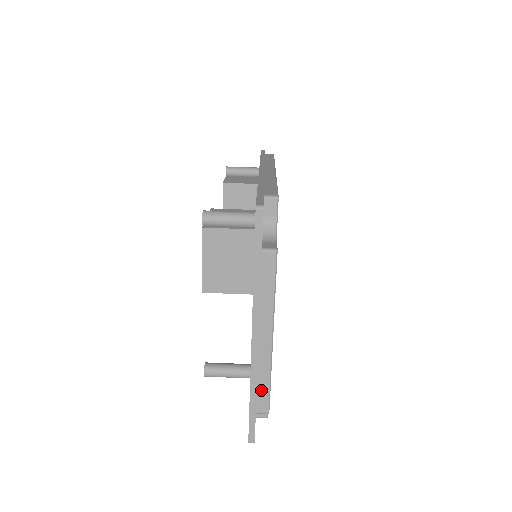
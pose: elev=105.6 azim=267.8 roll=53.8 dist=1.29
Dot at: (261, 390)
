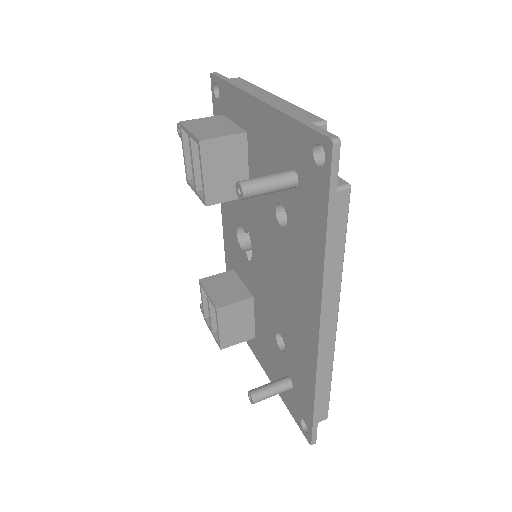
Dot at: (299, 113)
